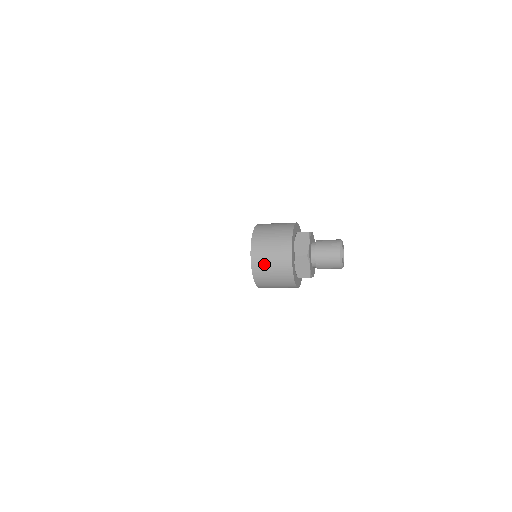
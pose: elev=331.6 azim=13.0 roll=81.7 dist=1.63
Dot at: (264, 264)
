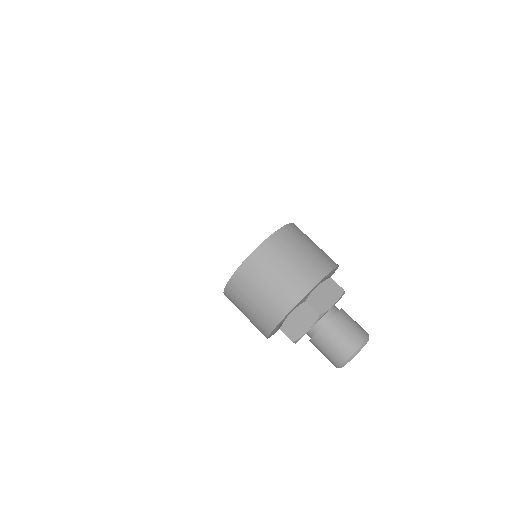
Dot at: (261, 274)
